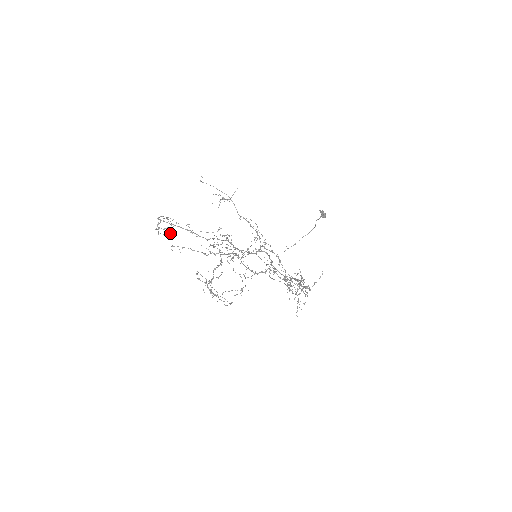
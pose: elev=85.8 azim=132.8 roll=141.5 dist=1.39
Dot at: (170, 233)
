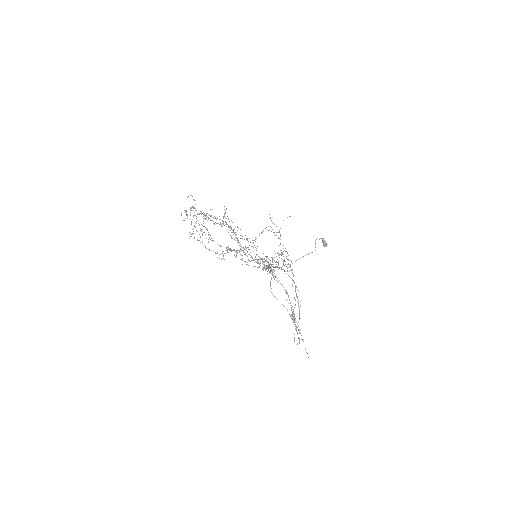
Dot at: (193, 233)
